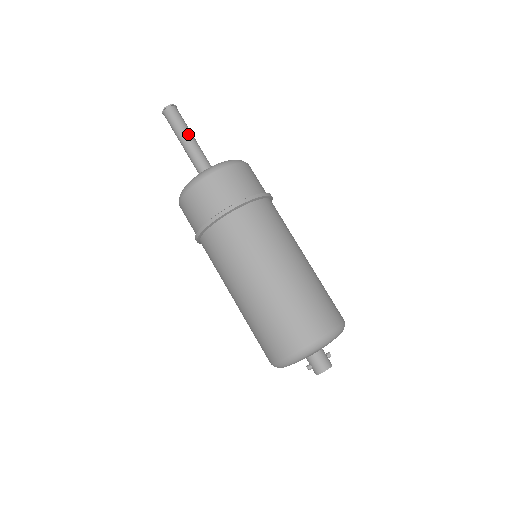
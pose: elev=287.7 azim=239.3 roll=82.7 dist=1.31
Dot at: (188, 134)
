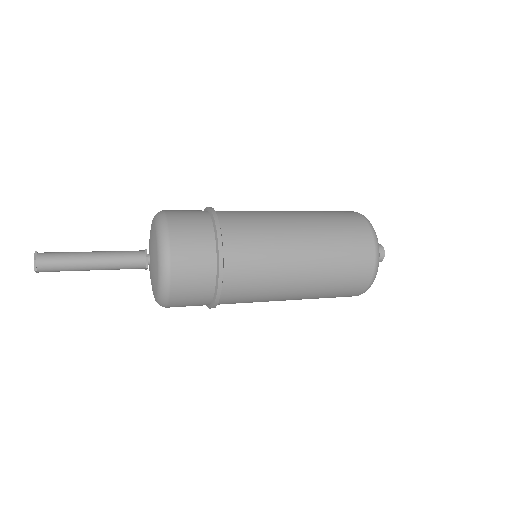
Dot at: (86, 261)
